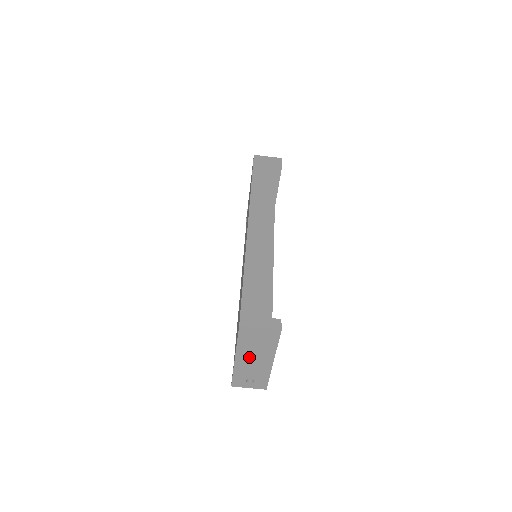
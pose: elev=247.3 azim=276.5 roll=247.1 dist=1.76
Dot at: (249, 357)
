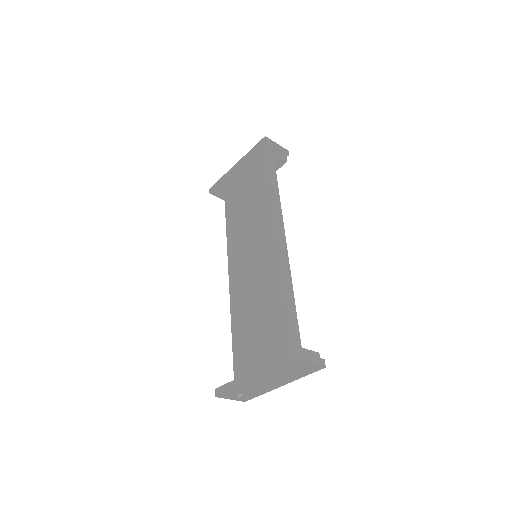
Dot at: (267, 380)
